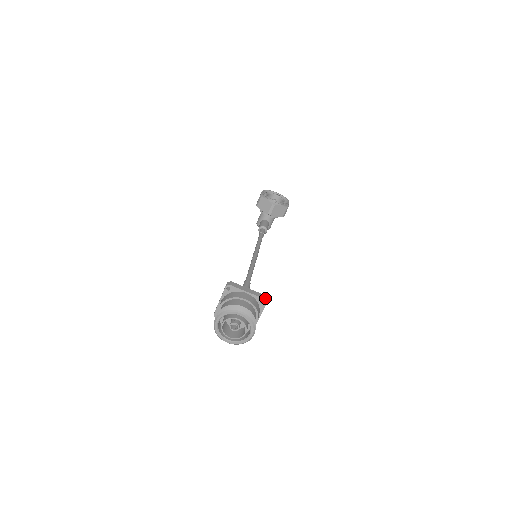
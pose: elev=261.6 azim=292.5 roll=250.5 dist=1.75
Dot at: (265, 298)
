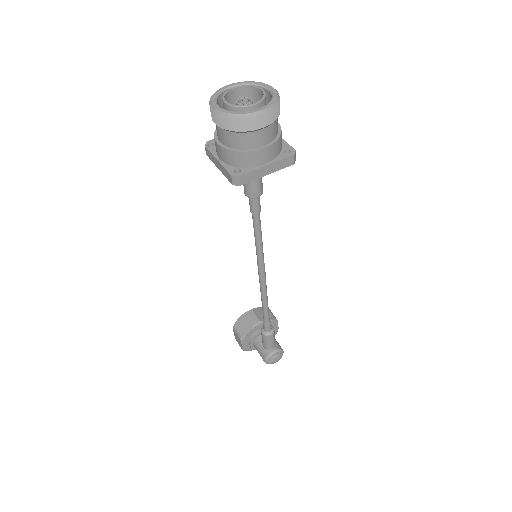
Dot at: occluded
